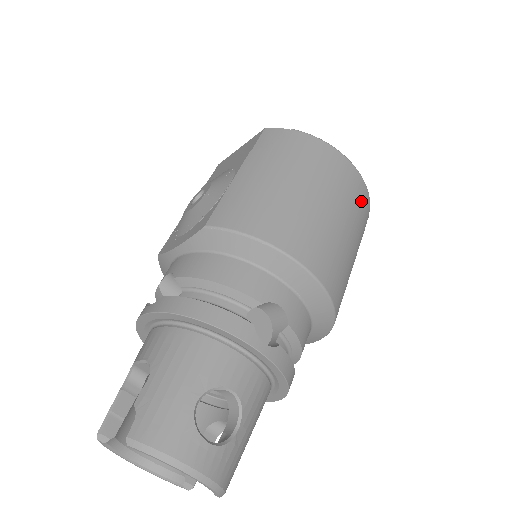
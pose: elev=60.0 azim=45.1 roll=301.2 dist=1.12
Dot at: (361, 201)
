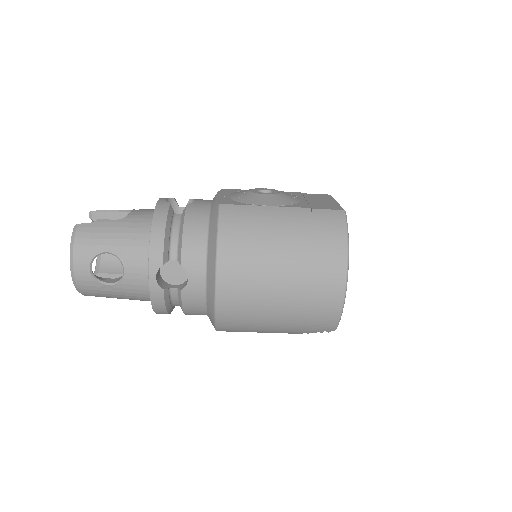
Dot at: (321, 315)
